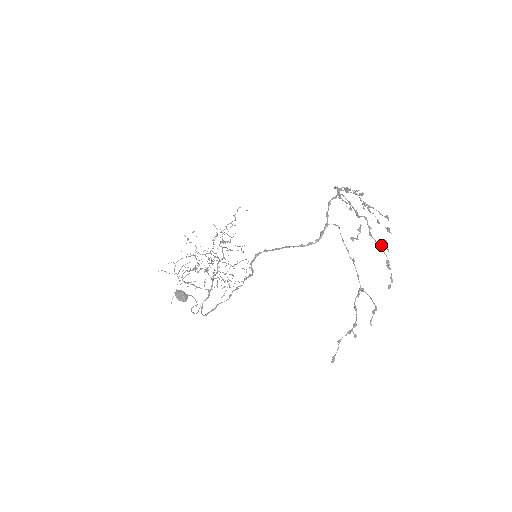
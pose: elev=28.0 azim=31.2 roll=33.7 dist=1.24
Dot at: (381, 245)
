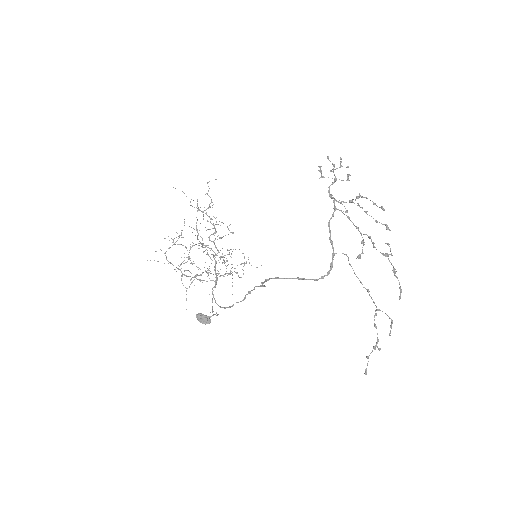
Dot at: (385, 254)
